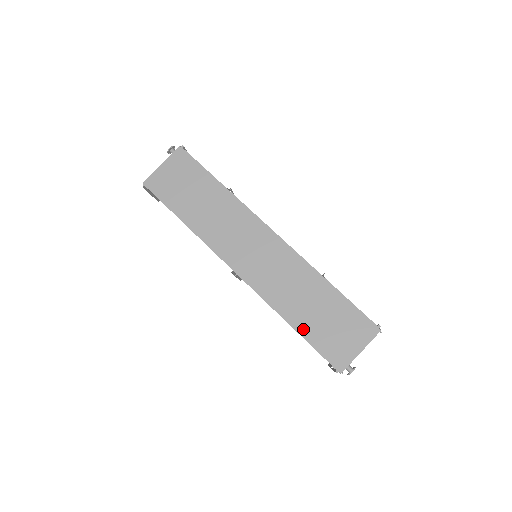
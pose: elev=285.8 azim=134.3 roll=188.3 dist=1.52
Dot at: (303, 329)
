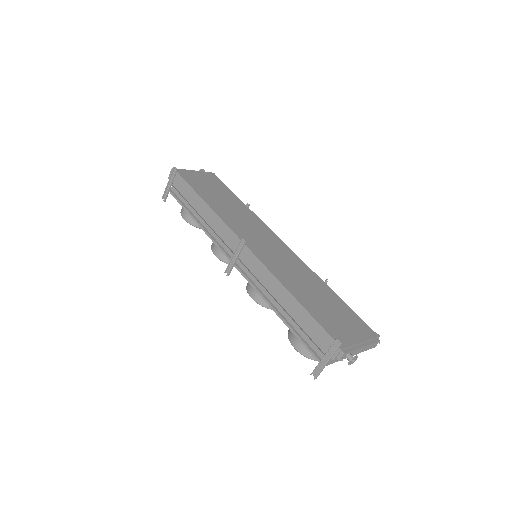
Dot at: (306, 304)
